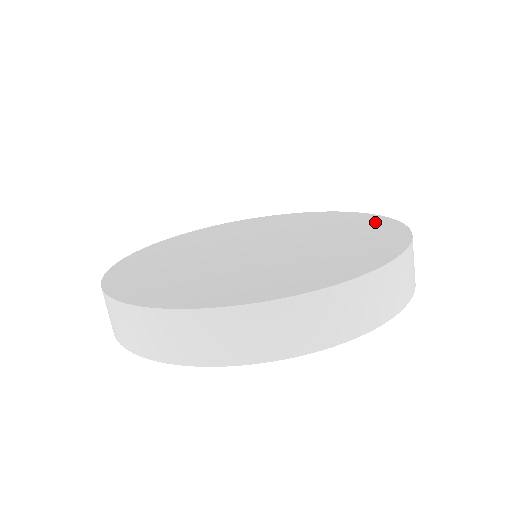
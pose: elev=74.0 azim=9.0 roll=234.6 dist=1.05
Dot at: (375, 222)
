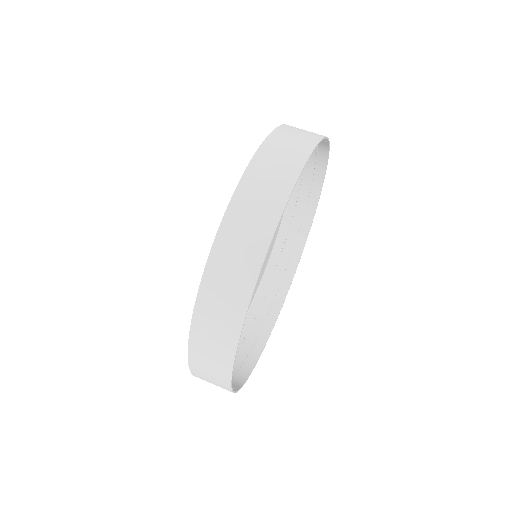
Dot at: (270, 246)
